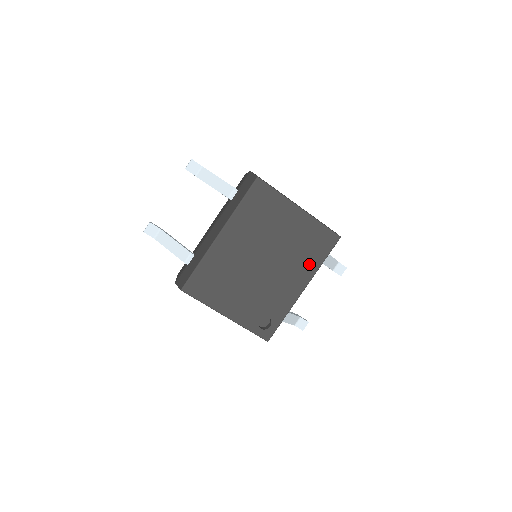
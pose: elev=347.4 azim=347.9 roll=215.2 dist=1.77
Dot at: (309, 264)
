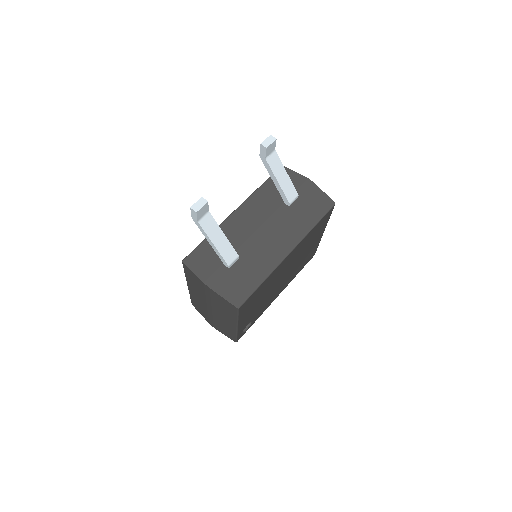
Dot at: occluded
